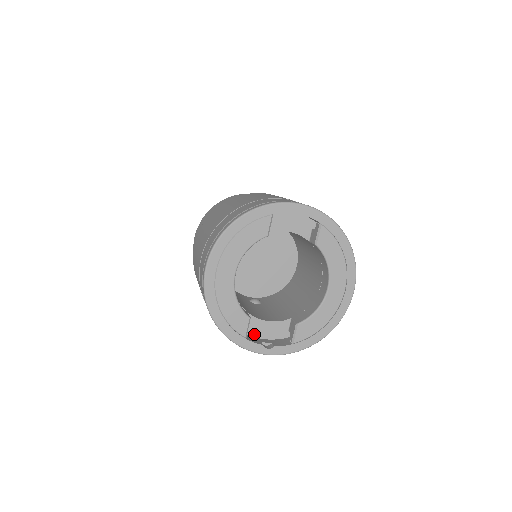
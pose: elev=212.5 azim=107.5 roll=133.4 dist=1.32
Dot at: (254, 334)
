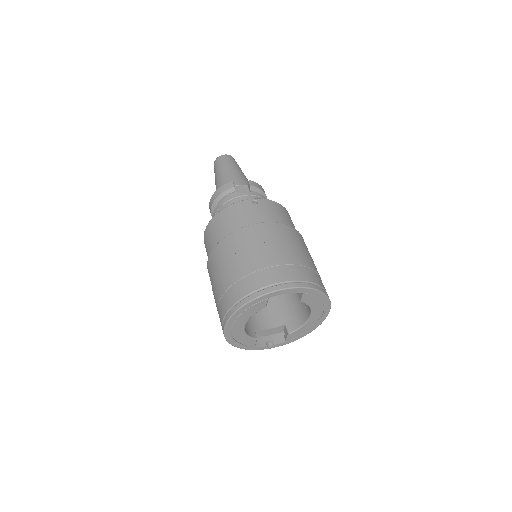
Dot at: (260, 335)
